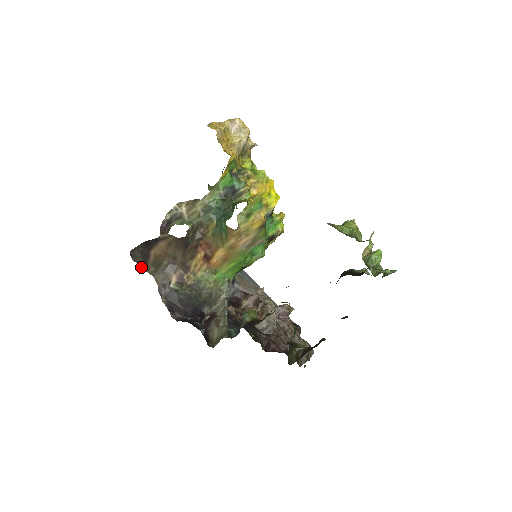
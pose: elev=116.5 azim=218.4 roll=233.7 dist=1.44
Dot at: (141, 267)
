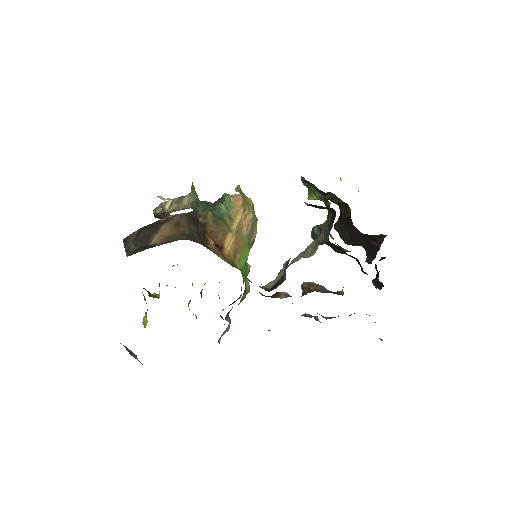
Dot at: occluded
